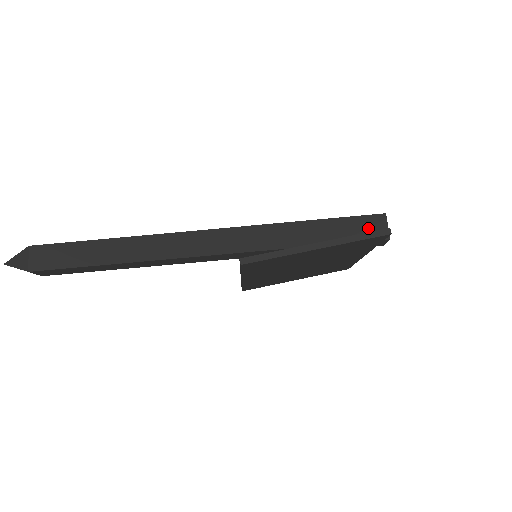
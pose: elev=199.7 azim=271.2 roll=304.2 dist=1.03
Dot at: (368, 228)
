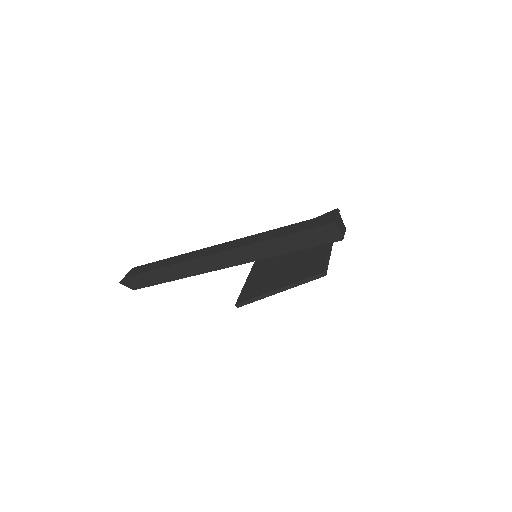
Dot at: (324, 235)
